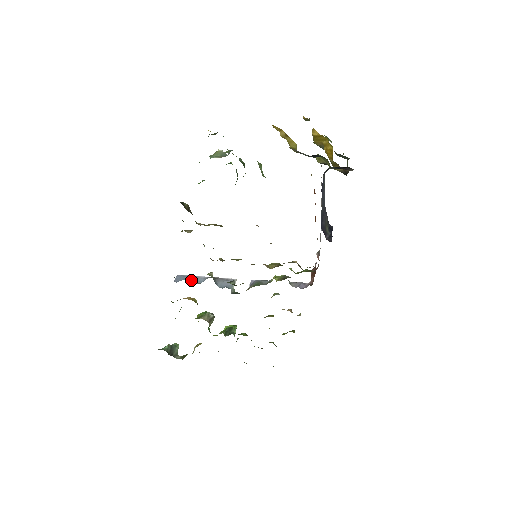
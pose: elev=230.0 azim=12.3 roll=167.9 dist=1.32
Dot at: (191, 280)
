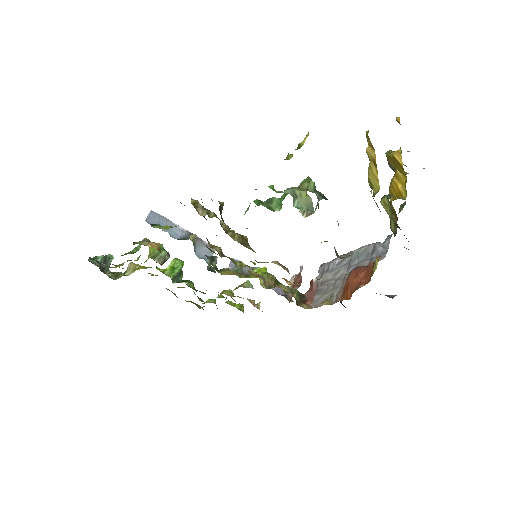
Dot at: occluded
